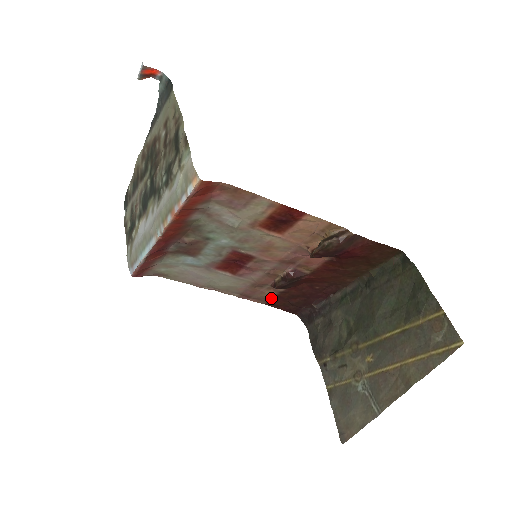
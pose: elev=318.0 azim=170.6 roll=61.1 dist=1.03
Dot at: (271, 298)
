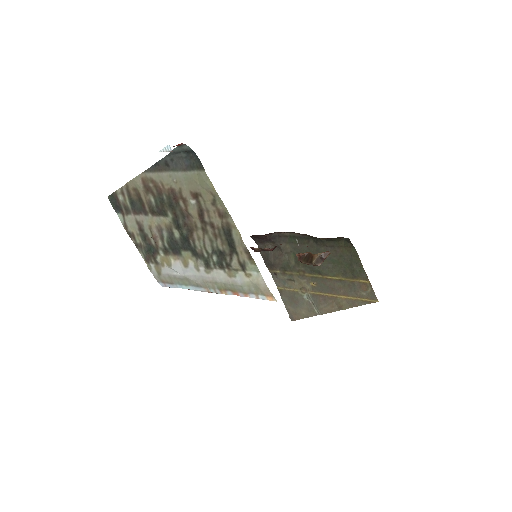
Dot at: occluded
